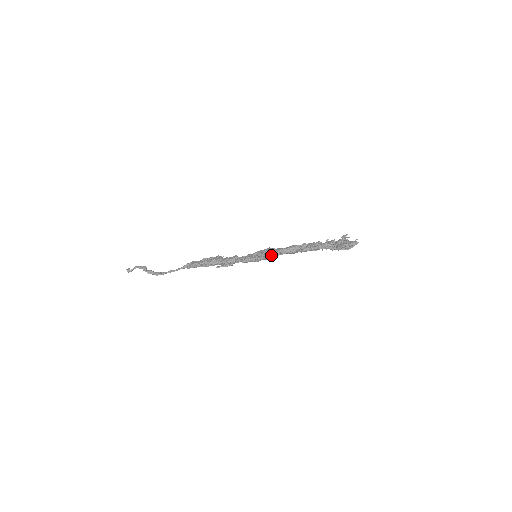
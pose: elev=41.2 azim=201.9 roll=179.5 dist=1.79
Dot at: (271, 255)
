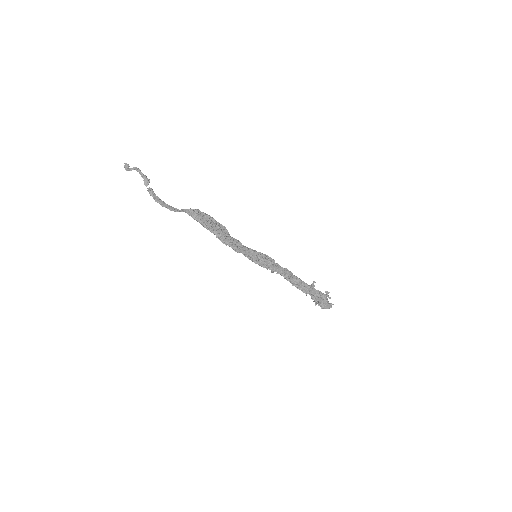
Dot at: (269, 268)
